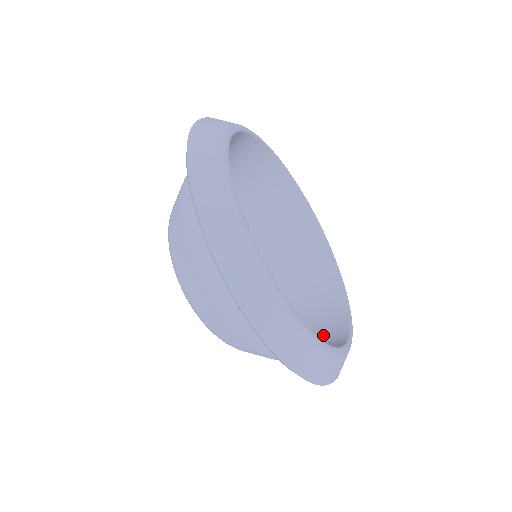
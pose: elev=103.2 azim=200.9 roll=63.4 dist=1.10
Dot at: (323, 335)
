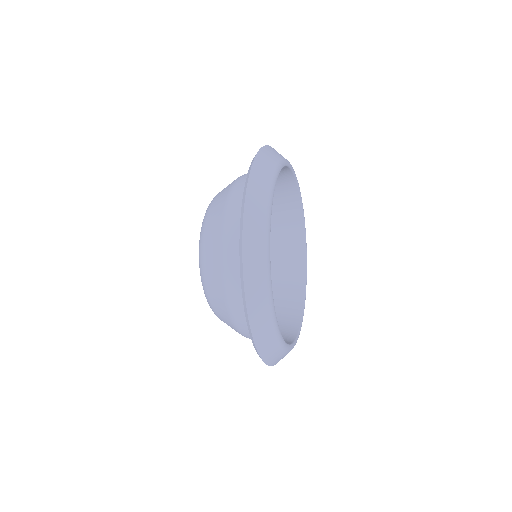
Dot at: (287, 286)
